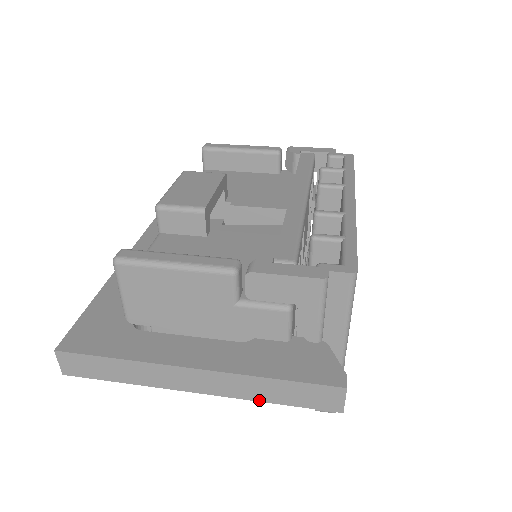
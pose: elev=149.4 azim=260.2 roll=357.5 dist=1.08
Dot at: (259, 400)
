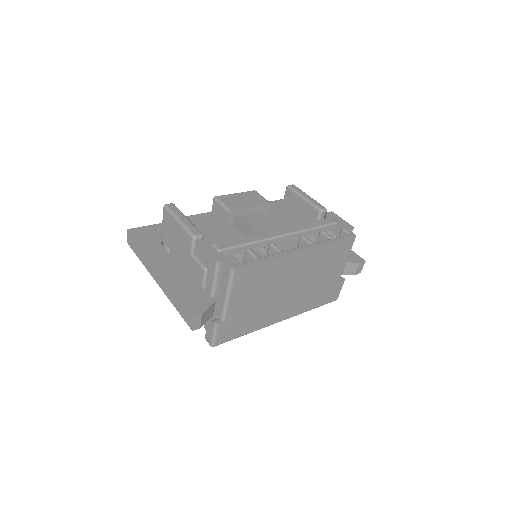
Dot at: (171, 302)
